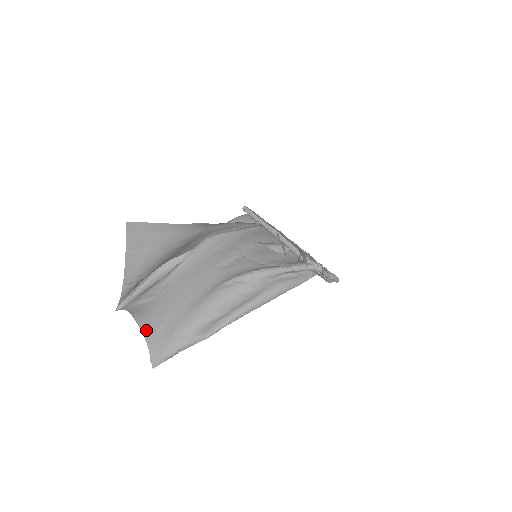
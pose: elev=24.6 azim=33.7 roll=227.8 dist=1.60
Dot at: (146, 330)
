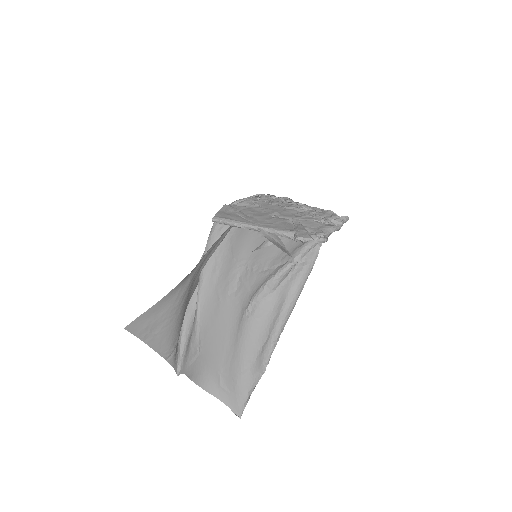
Dot at: (212, 390)
